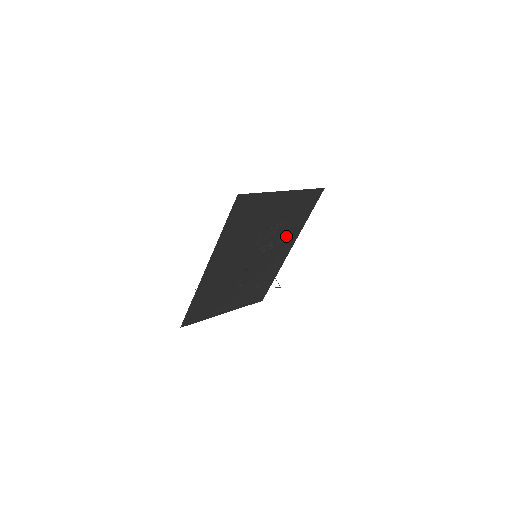
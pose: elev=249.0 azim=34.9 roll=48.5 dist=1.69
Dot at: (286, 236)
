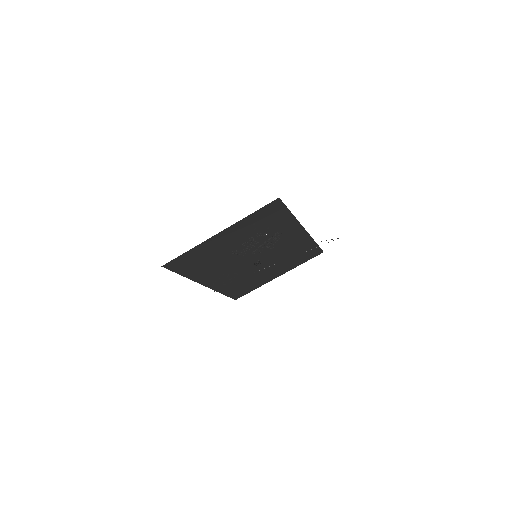
Dot at: (279, 233)
